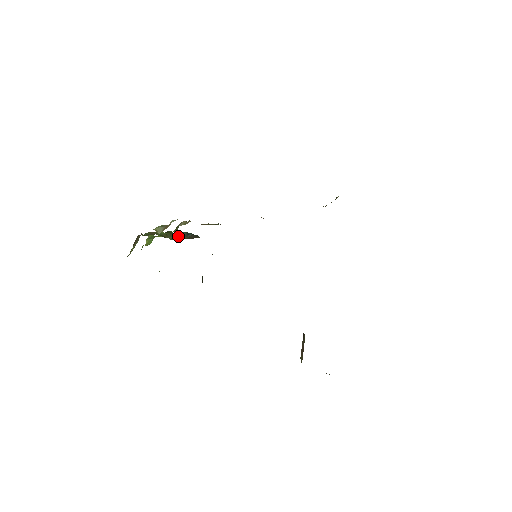
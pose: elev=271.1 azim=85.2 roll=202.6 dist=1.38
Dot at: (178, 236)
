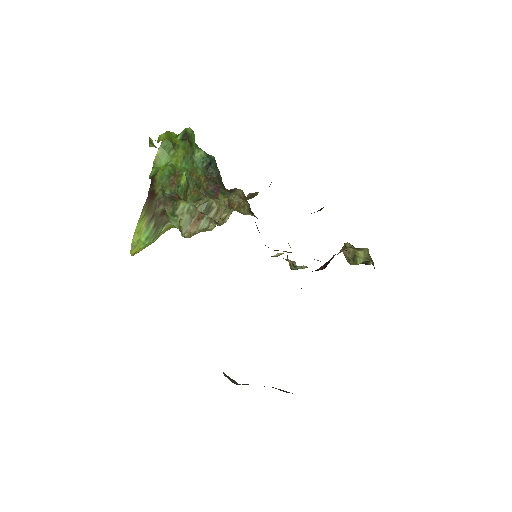
Dot at: (199, 180)
